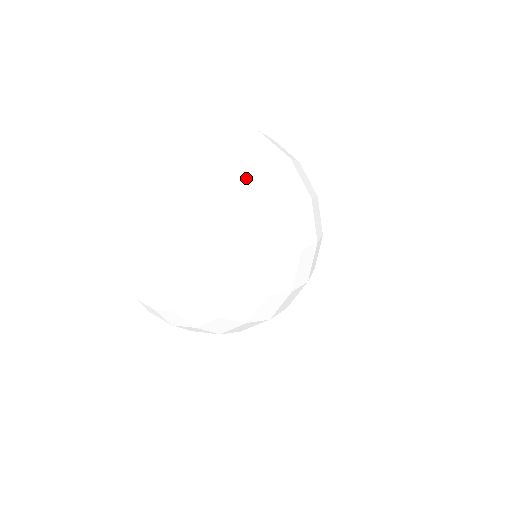
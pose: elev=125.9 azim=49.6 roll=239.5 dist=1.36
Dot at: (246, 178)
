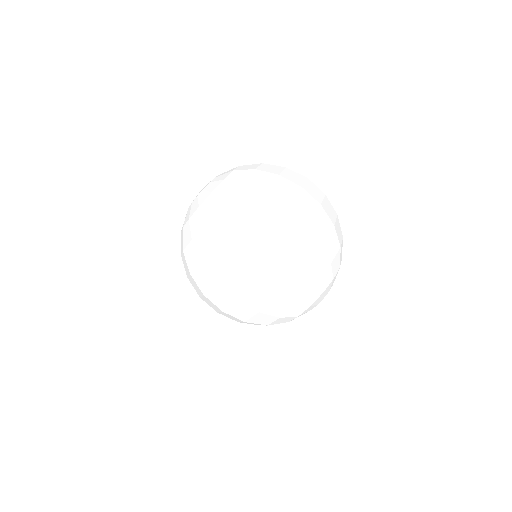
Dot at: (274, 176)
